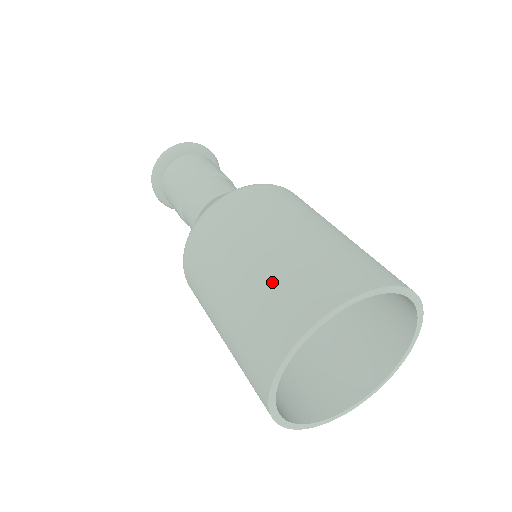
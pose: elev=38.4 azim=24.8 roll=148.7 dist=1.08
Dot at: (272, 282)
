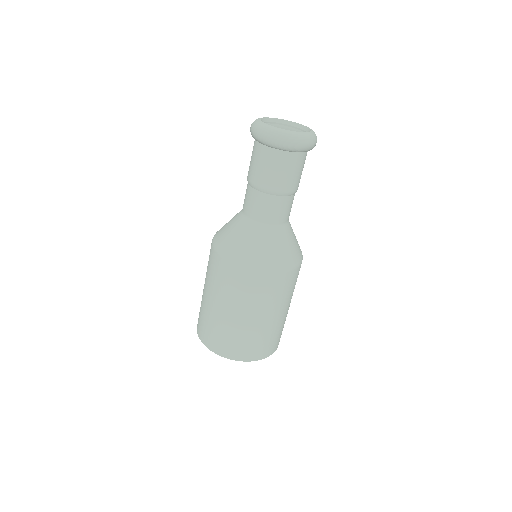
Dot at: (211, 322)
